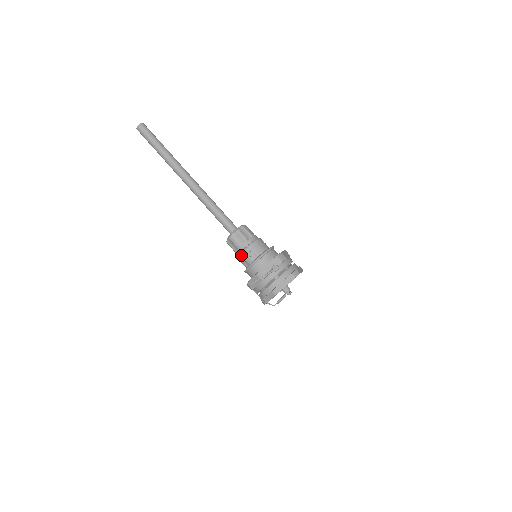
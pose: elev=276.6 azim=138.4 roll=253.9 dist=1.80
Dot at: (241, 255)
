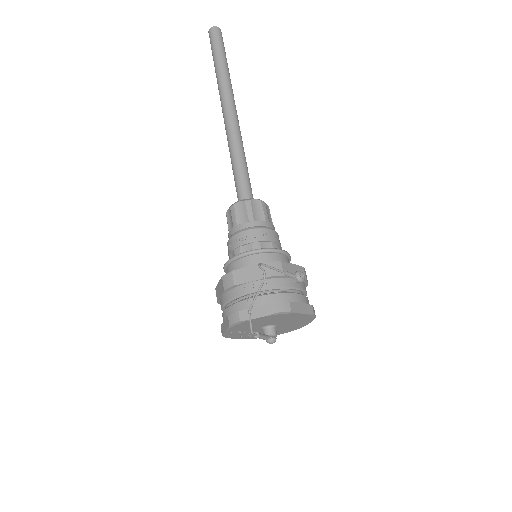
Dot at: (249, 231)
